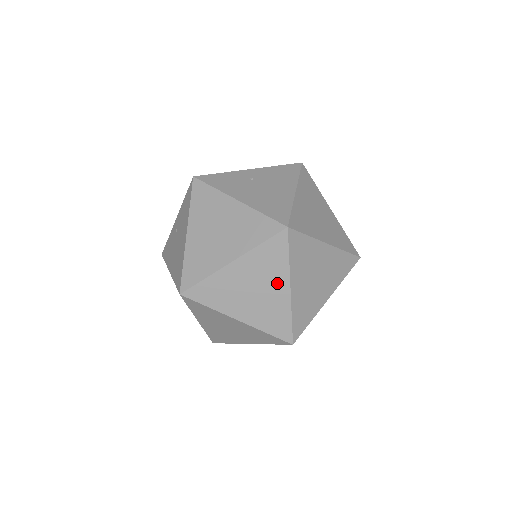
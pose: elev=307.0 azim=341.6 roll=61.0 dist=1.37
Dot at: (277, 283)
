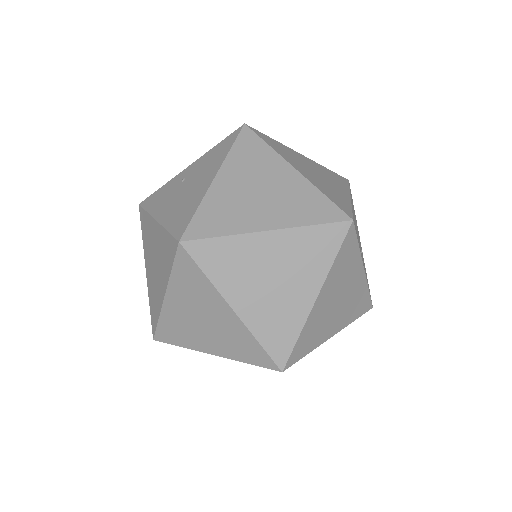
Dot at: (216, 307)
